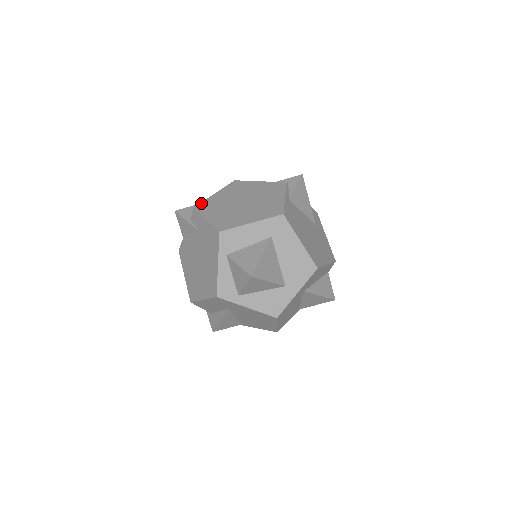
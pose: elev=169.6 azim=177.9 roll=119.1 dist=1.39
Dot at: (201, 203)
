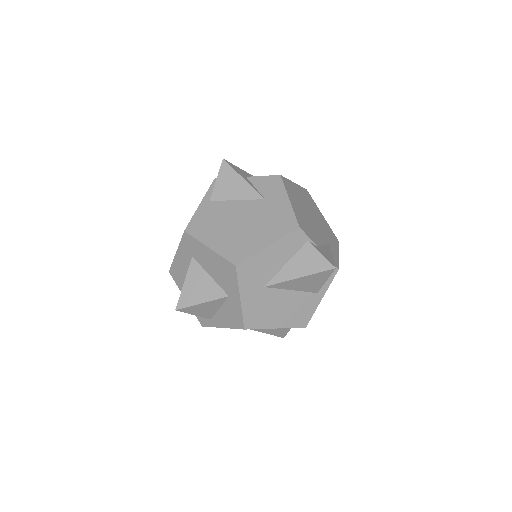
Dot at: occluded
